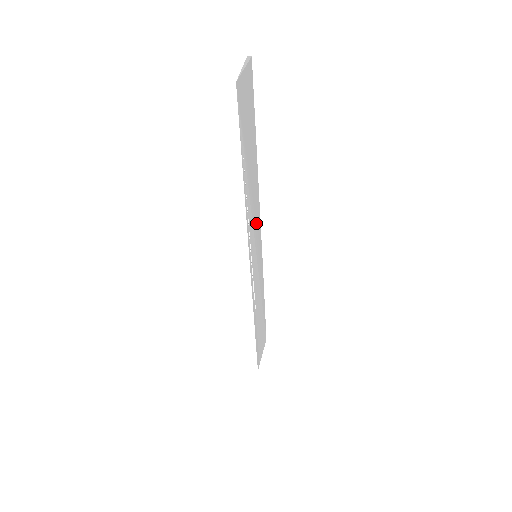
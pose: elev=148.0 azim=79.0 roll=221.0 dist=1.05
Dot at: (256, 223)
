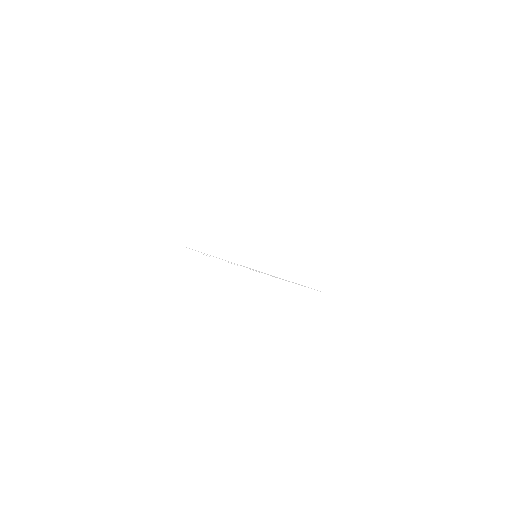
Dot at: (240, 245)
